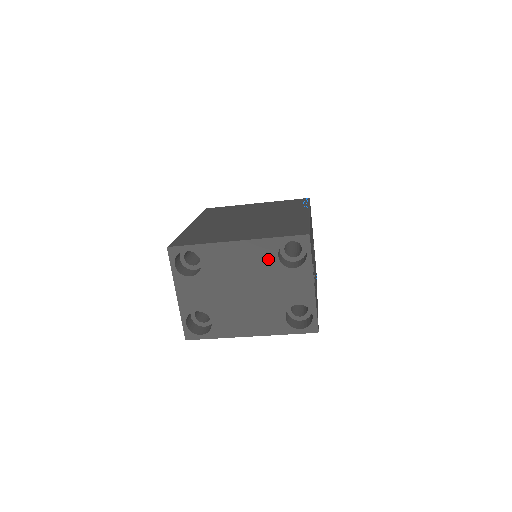
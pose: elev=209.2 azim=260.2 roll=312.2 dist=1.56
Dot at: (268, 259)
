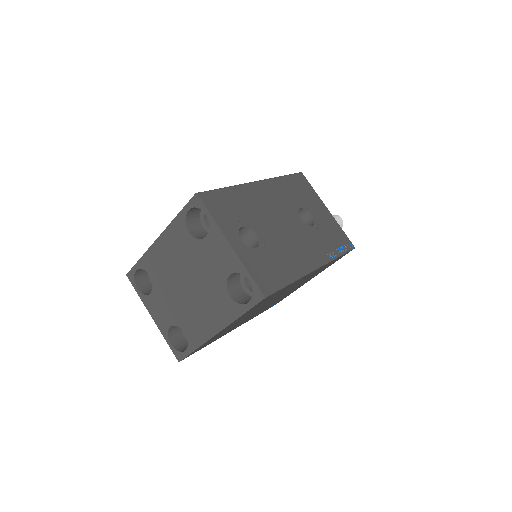
Dot at: (184, 240)
